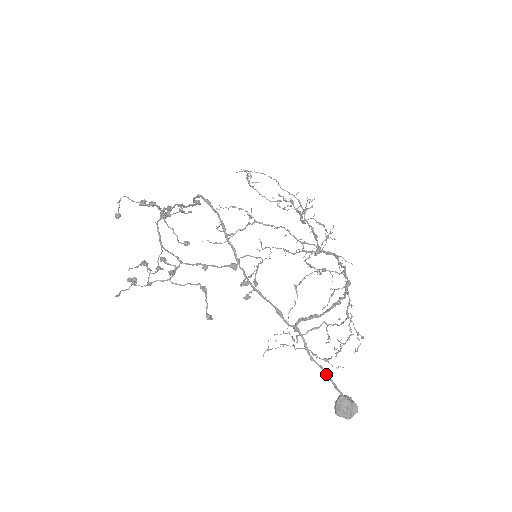
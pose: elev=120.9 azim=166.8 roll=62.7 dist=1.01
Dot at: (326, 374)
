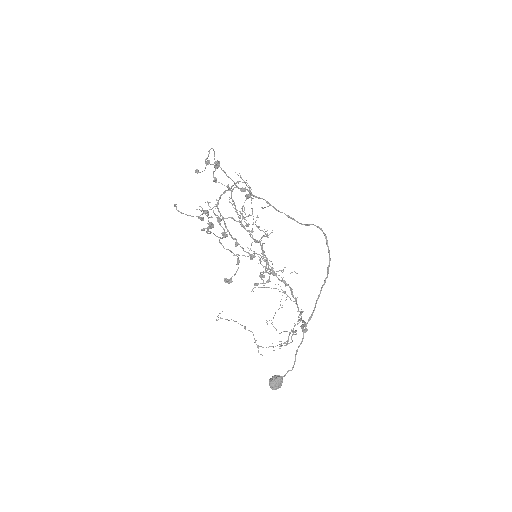
Dot at: occluded
